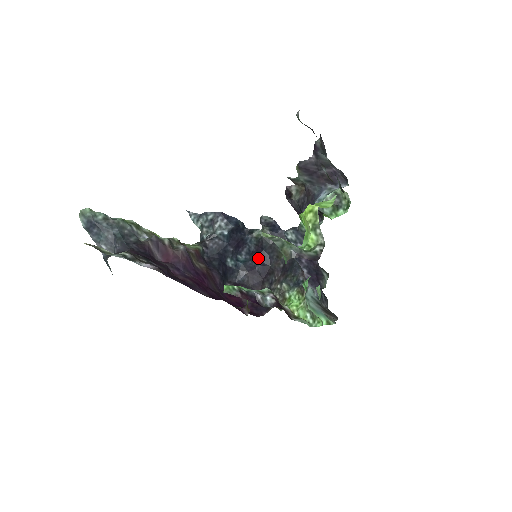
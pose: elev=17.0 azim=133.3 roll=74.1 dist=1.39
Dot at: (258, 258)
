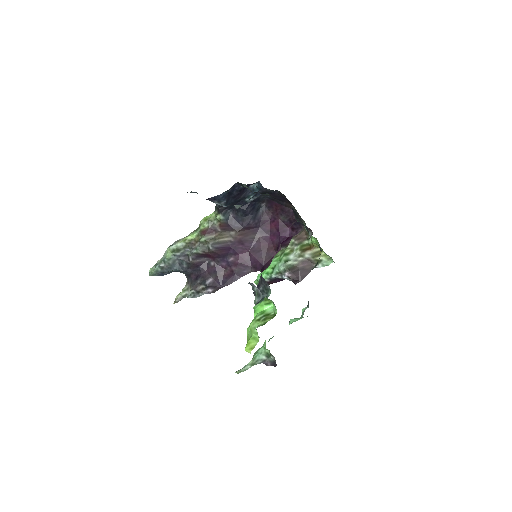
Dot at: occluded
